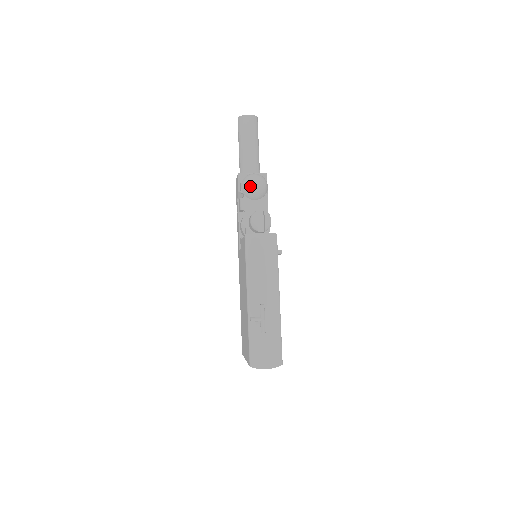
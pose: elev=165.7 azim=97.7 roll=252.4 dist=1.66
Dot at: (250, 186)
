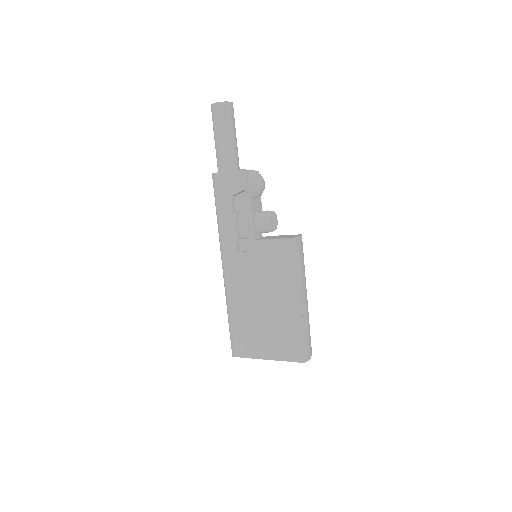
Dot at: (260, 185)
